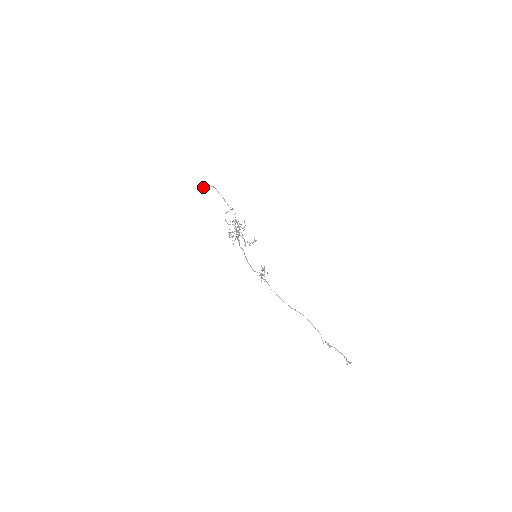
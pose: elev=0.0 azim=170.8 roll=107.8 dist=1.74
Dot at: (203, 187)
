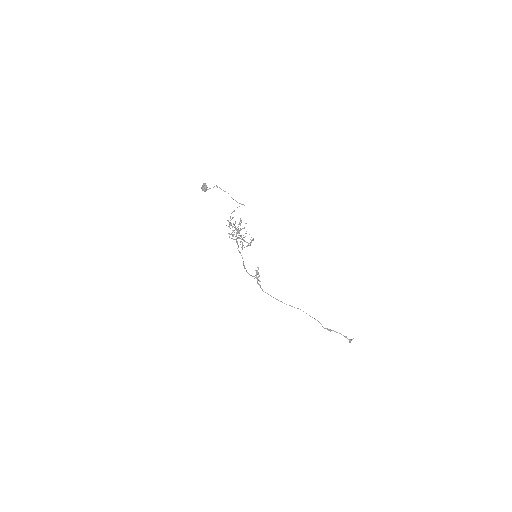
Dot at: (206, 188)
